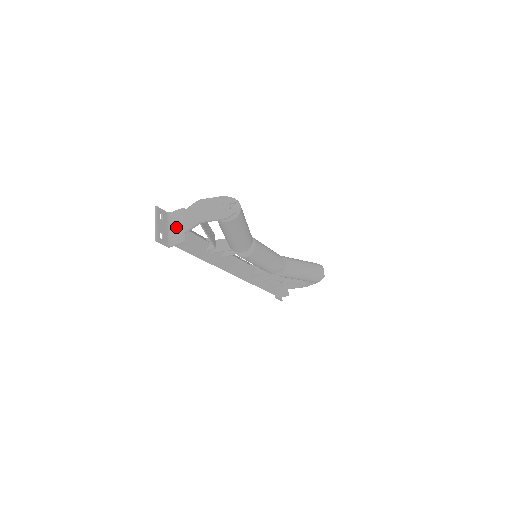
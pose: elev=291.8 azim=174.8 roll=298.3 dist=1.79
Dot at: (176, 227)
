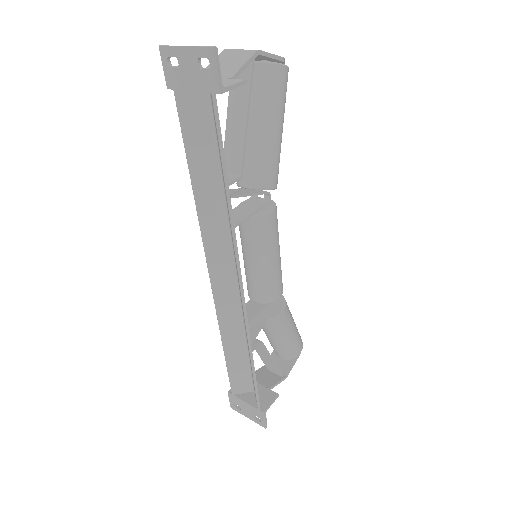
Dot at: occluded
